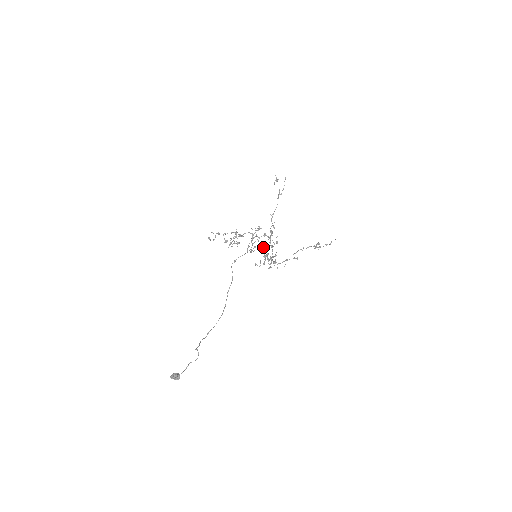
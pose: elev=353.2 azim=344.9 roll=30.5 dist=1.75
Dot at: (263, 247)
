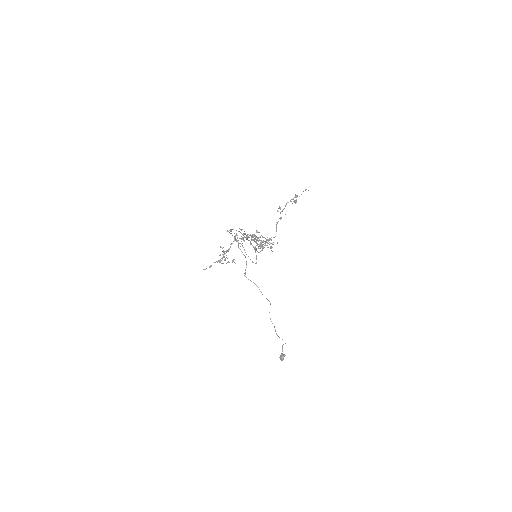
Dot at: occluded
